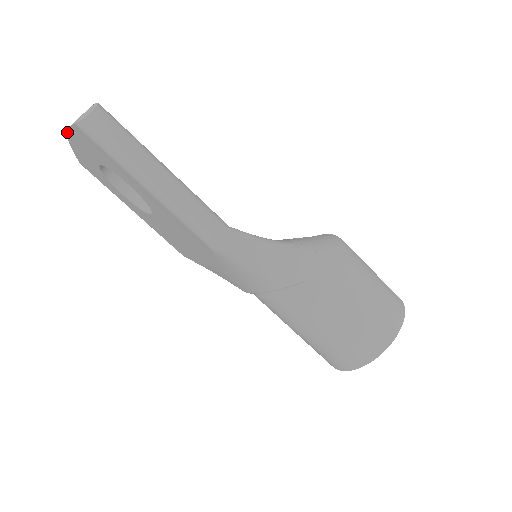
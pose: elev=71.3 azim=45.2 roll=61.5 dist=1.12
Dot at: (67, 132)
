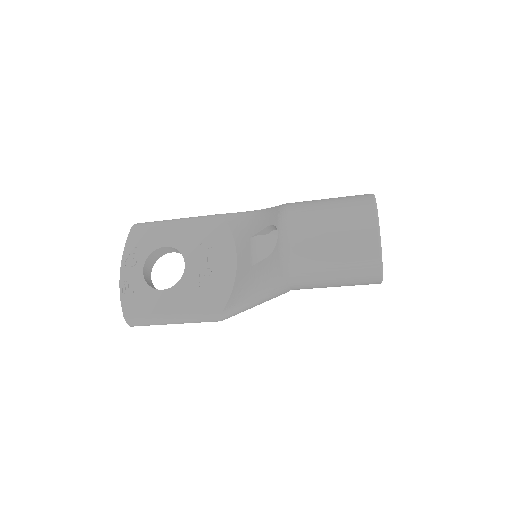
Dot at: occluded
